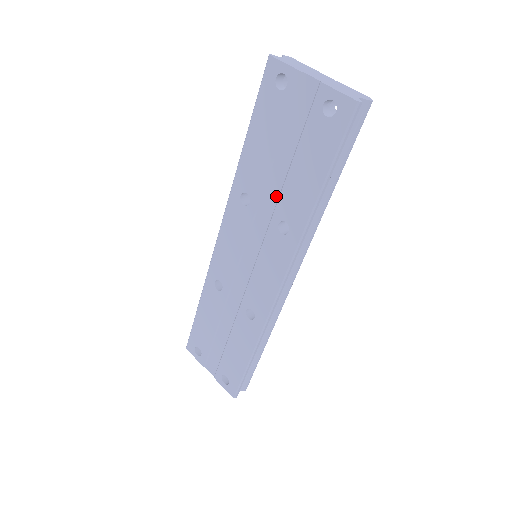
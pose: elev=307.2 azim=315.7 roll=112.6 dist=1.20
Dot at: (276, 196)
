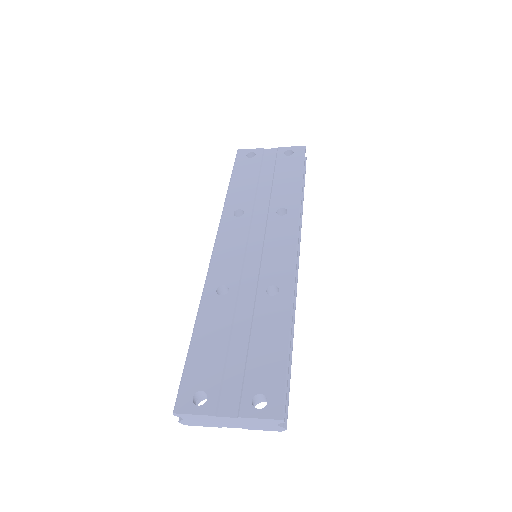
Dot at: (267, 200)
